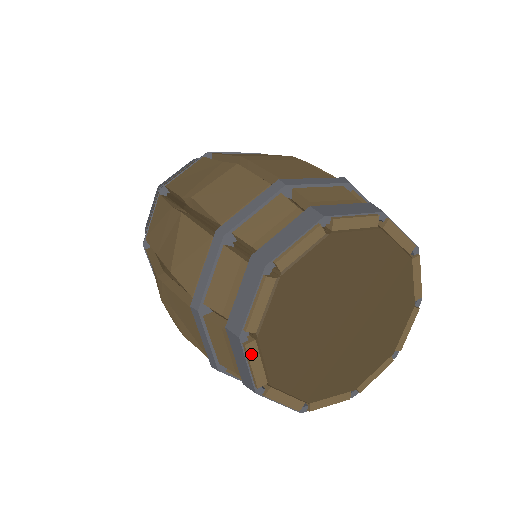
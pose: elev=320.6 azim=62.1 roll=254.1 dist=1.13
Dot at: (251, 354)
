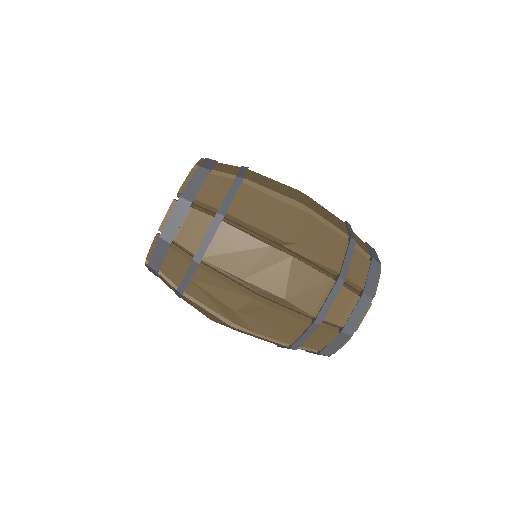
Dot at: (347, 341)
